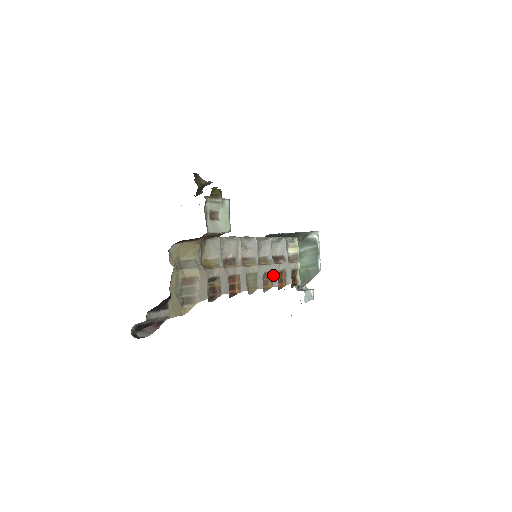
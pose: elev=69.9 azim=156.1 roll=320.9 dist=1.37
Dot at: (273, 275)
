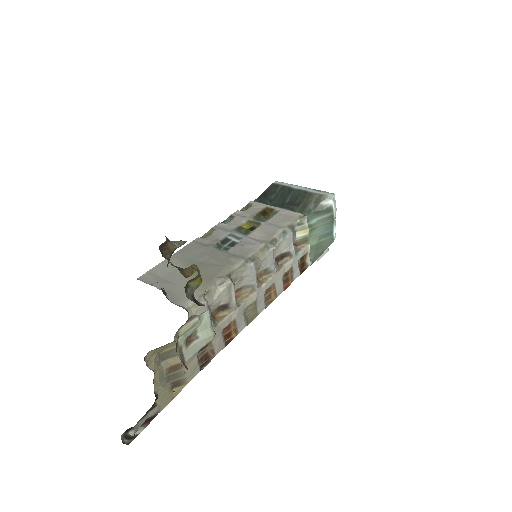
Dot at: (277, 284)
